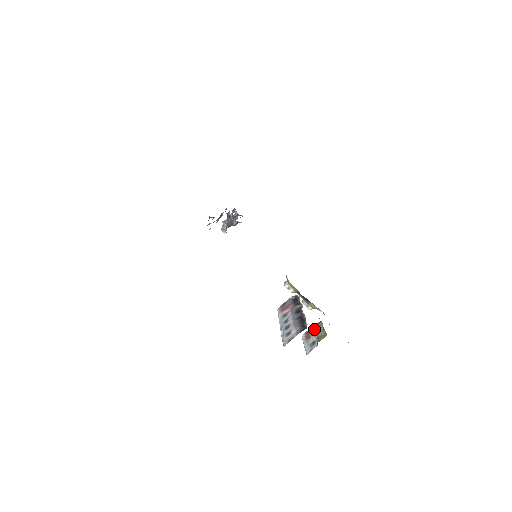
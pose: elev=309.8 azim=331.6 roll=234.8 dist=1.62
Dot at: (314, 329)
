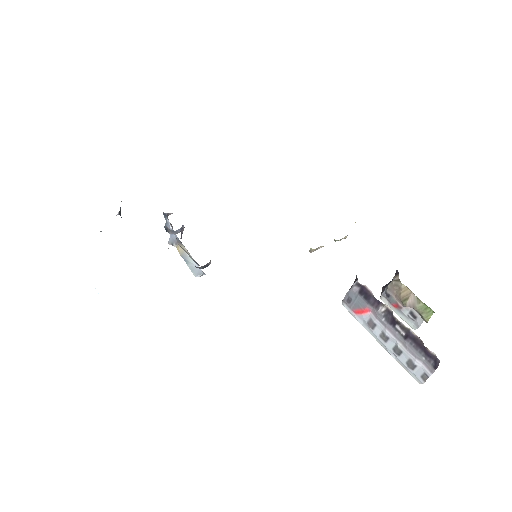
Dot at: (400, 297)
